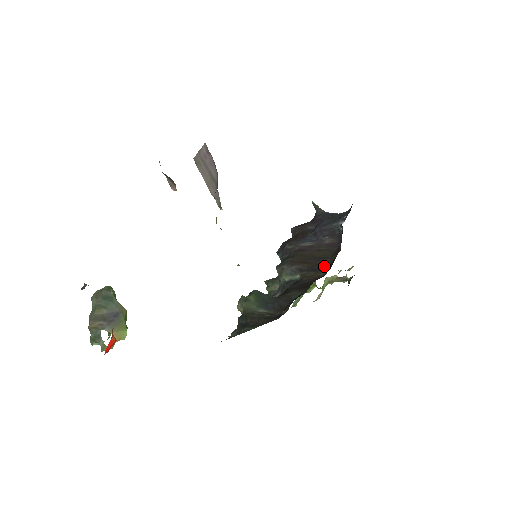
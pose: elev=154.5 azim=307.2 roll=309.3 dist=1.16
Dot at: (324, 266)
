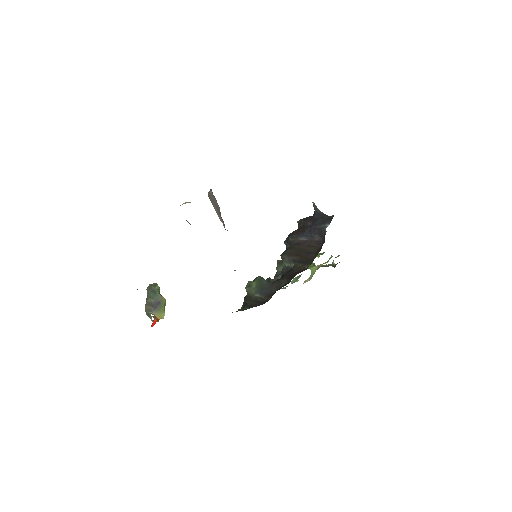
Dot at: (309, 260)
